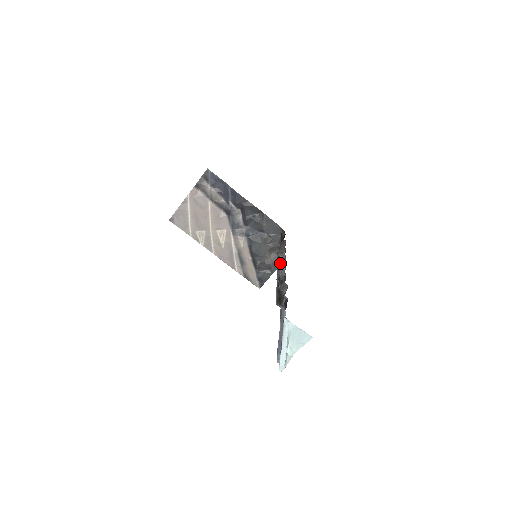
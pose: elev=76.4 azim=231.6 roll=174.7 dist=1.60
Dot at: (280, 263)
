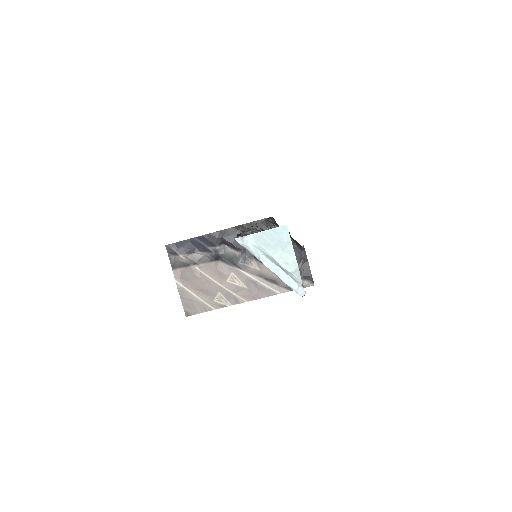
Dot at: occluded
